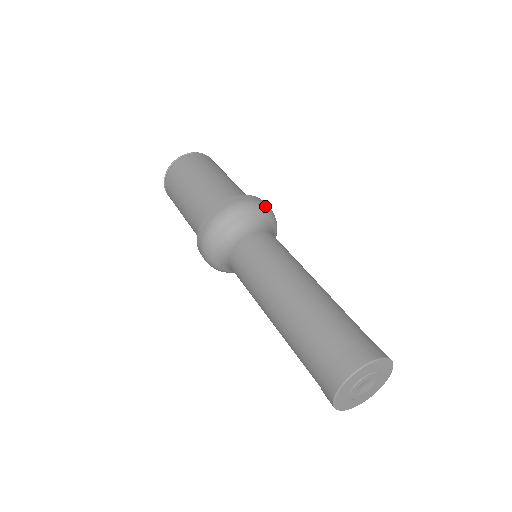
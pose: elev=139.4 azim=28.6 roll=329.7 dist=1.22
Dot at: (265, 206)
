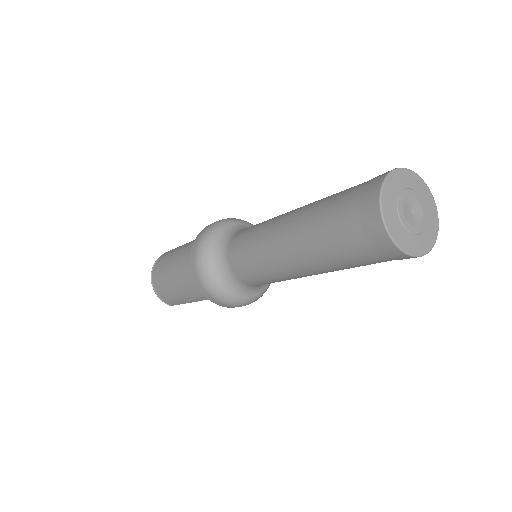
Dot at: (237, 219)
